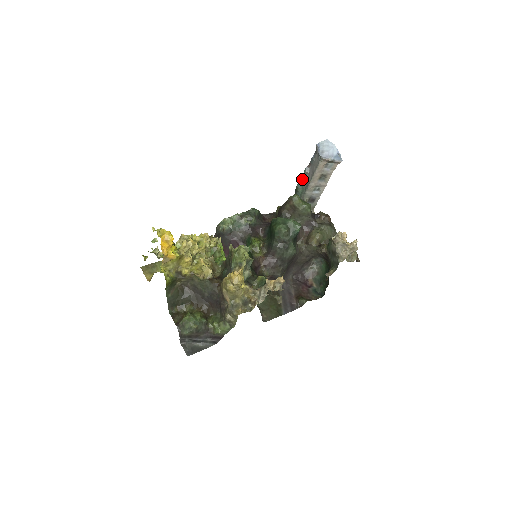
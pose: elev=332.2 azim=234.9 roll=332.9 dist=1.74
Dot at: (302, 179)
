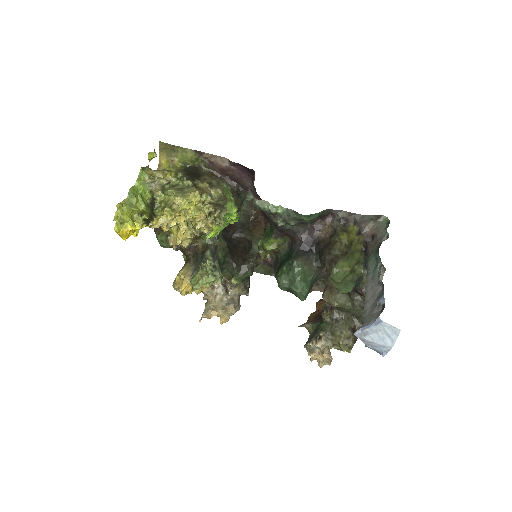
Dot at: (378, 267)
